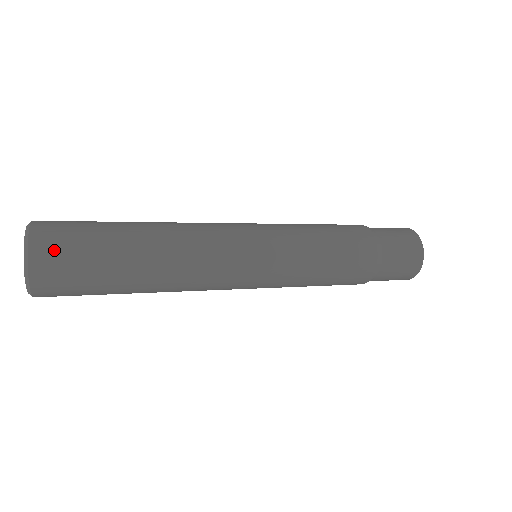
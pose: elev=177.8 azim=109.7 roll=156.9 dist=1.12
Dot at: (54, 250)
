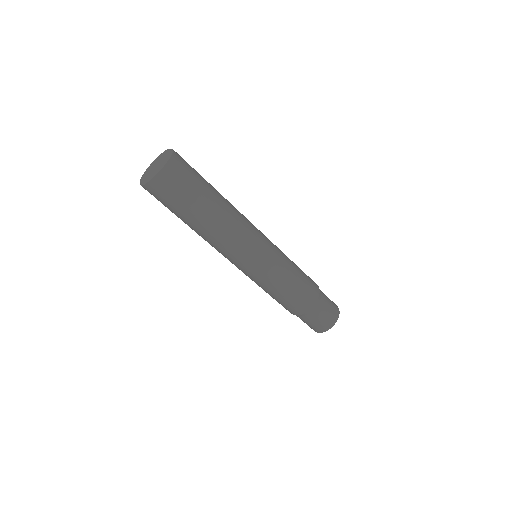
Dot at: (178, 173)
